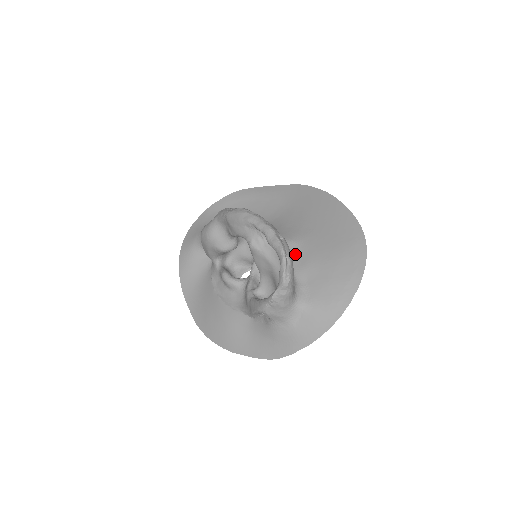
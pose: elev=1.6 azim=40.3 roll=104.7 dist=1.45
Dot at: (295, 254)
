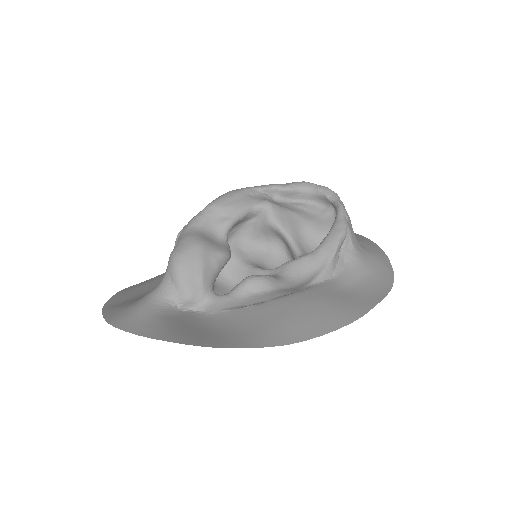
Dot at: occluded
